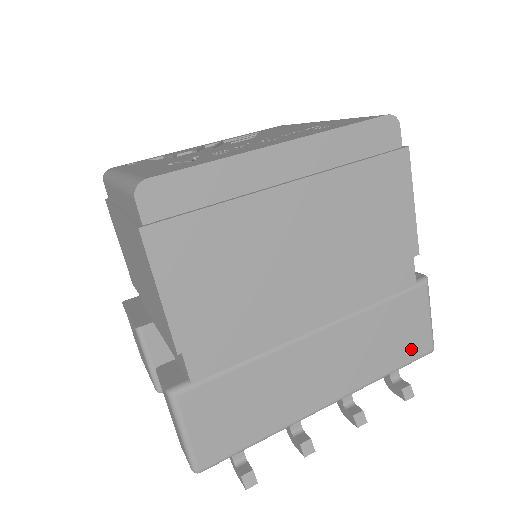
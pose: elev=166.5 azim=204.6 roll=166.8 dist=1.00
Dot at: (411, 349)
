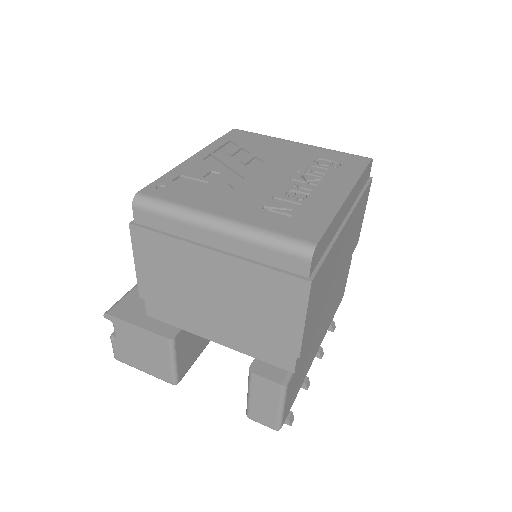
Dot at: (340, 300)
